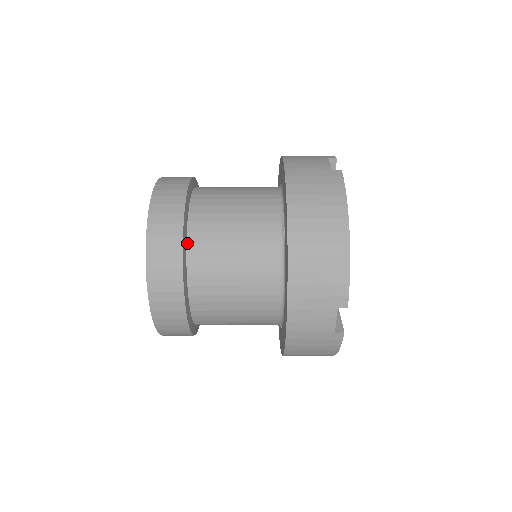
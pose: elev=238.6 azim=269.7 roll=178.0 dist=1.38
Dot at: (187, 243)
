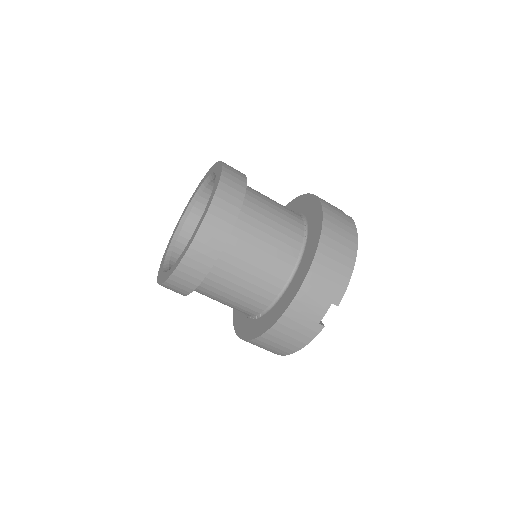
Dot at: occluded
